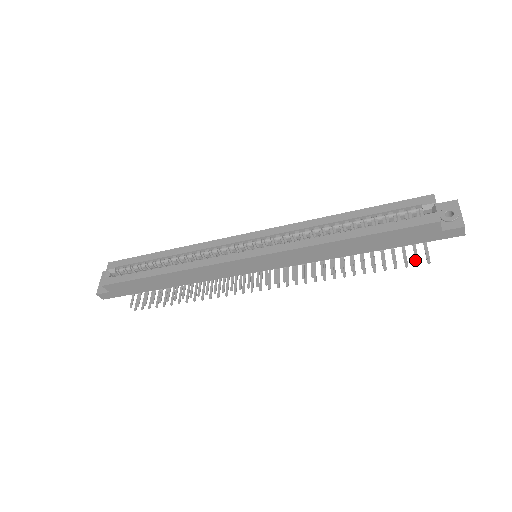
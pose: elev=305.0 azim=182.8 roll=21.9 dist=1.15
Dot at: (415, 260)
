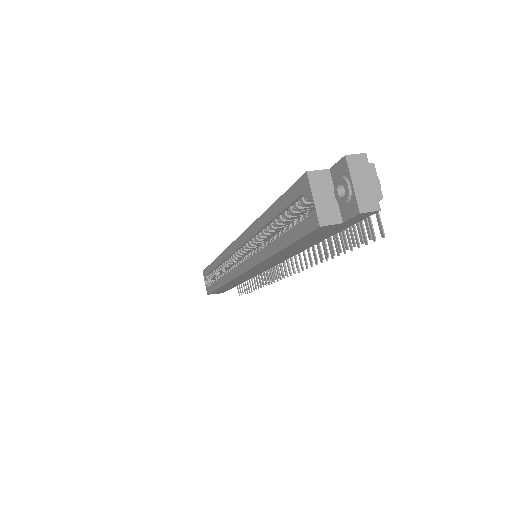
Dot at: occluded
